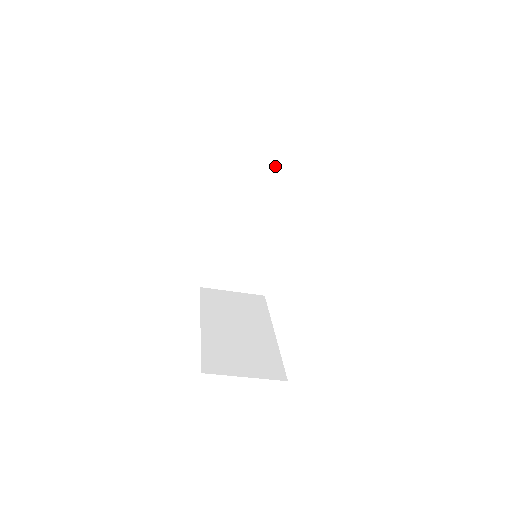
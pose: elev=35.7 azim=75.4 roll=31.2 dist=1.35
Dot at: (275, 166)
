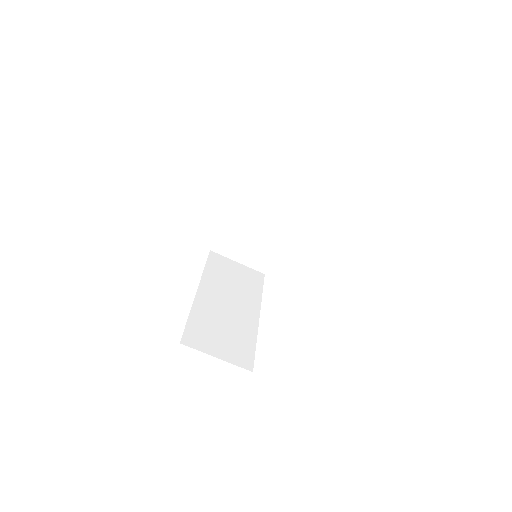
Dot at: (246, 272)
